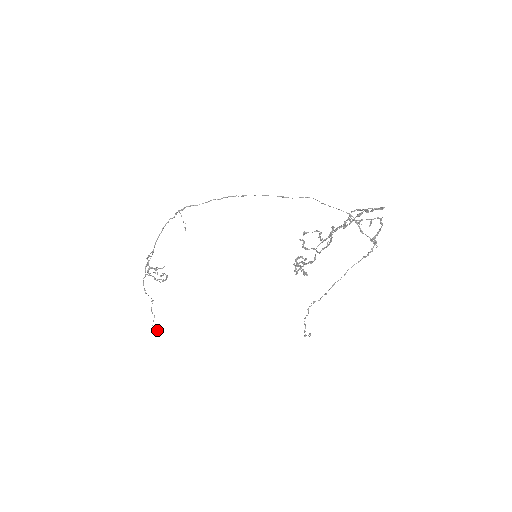
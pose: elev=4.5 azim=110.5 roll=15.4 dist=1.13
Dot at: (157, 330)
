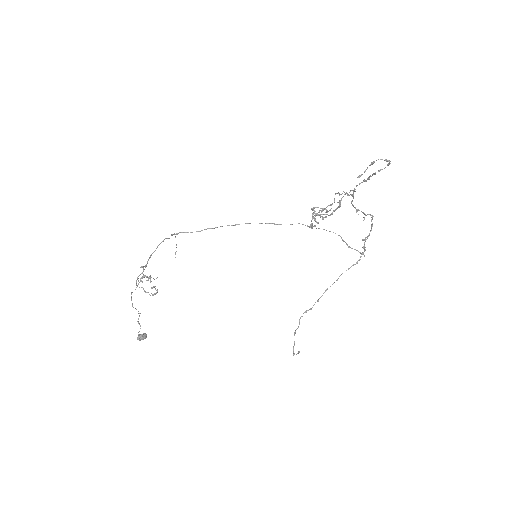
Dot at: (143, 339)
